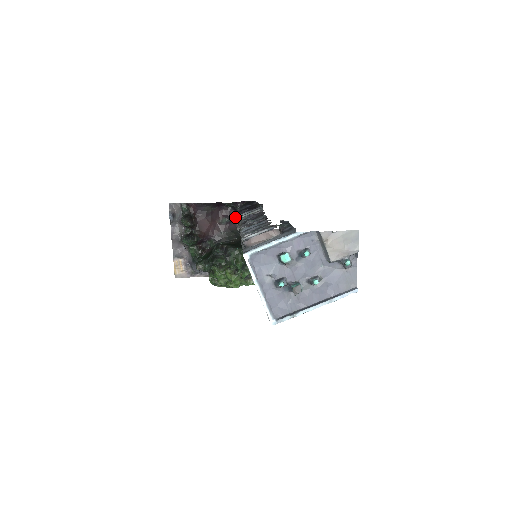
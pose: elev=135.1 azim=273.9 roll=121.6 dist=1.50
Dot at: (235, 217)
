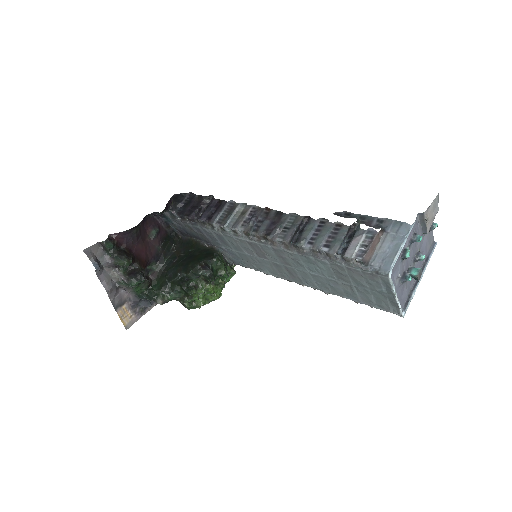
Dot at: (161, 222)
